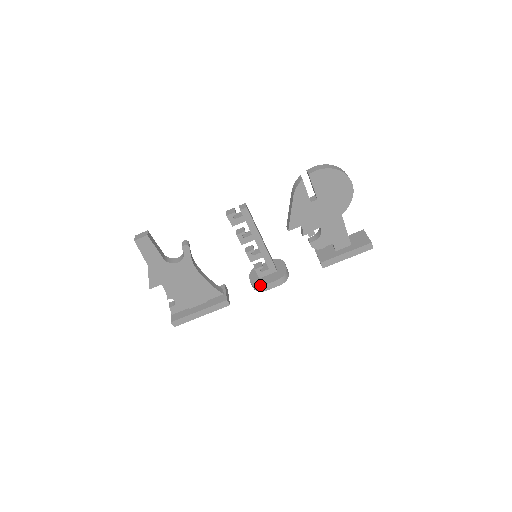
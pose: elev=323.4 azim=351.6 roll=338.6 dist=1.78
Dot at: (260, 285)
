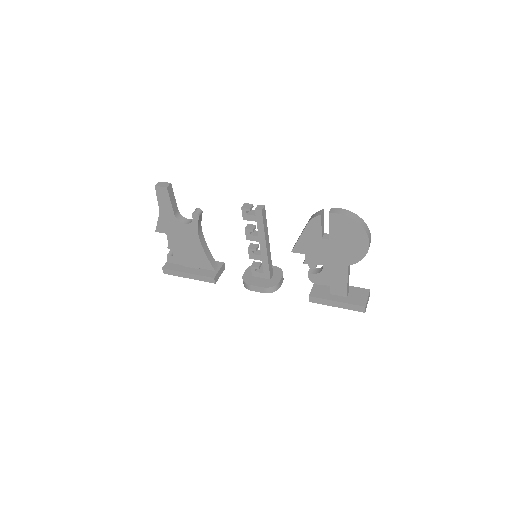
Dot at: (248, 283)
